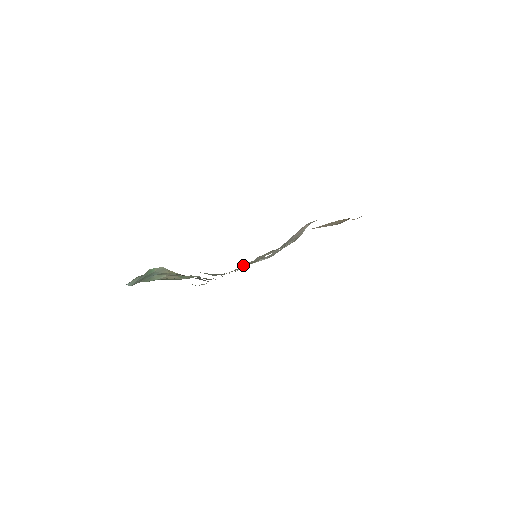
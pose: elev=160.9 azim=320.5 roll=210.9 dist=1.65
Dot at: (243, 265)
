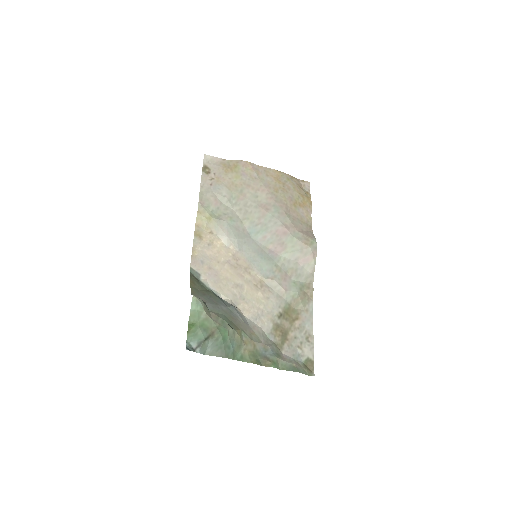
Dot at: (209, 221)
